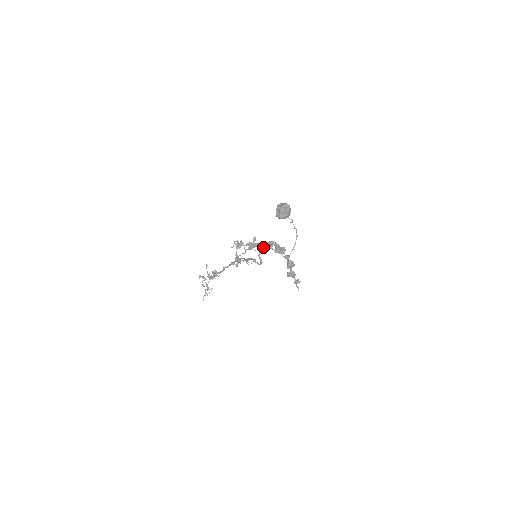
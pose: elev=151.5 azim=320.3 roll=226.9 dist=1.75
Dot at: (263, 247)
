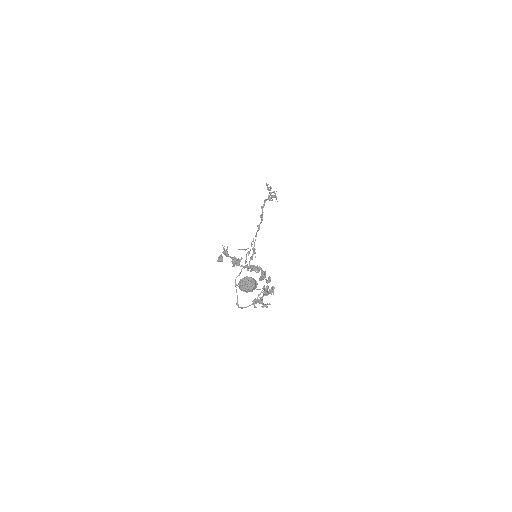
Dot at: (249, 267)
